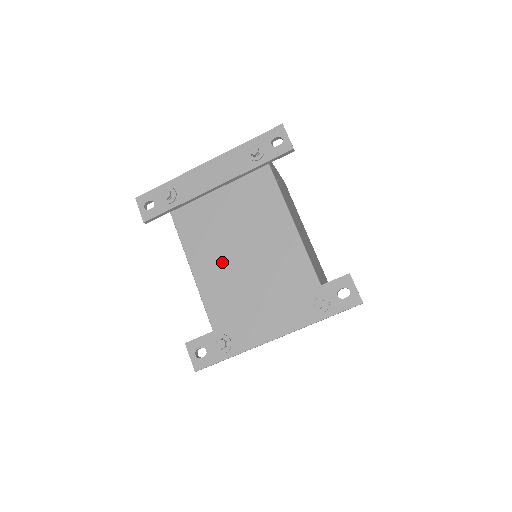
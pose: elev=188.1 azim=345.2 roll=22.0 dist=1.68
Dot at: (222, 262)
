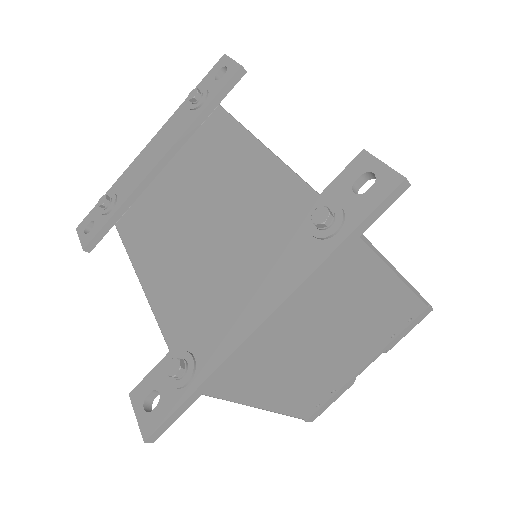
Dot at: (177, 249)
